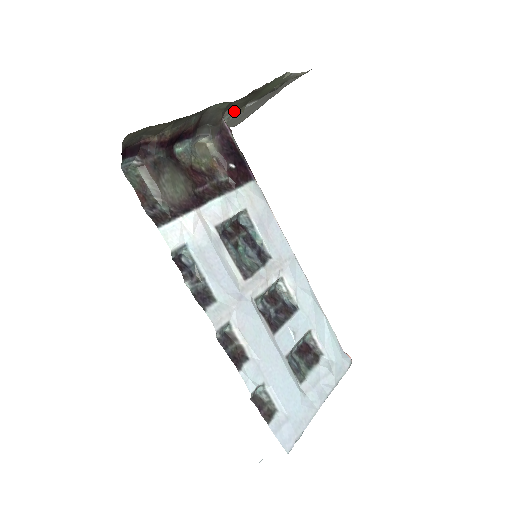
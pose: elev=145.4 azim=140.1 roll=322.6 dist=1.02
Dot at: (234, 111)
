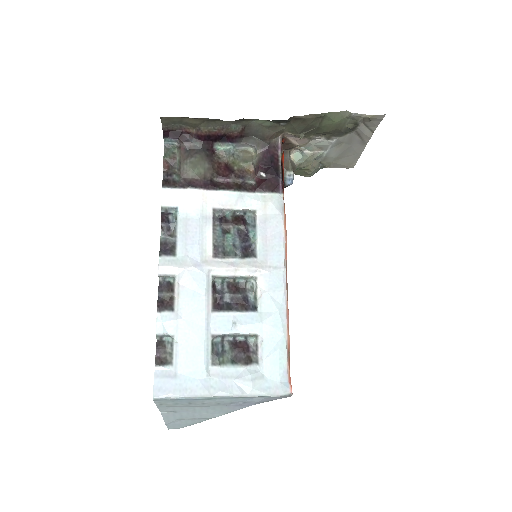
Dot at: (316, 143)
